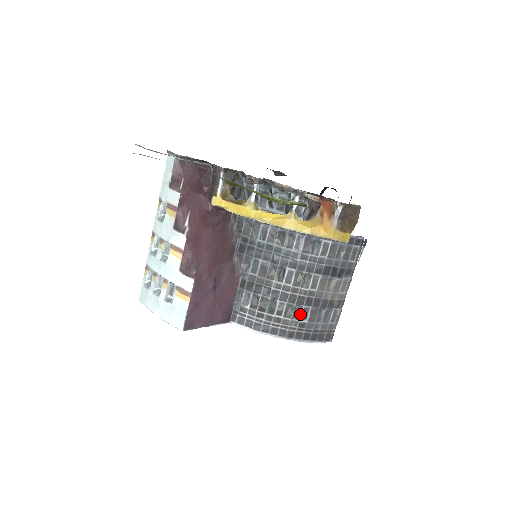
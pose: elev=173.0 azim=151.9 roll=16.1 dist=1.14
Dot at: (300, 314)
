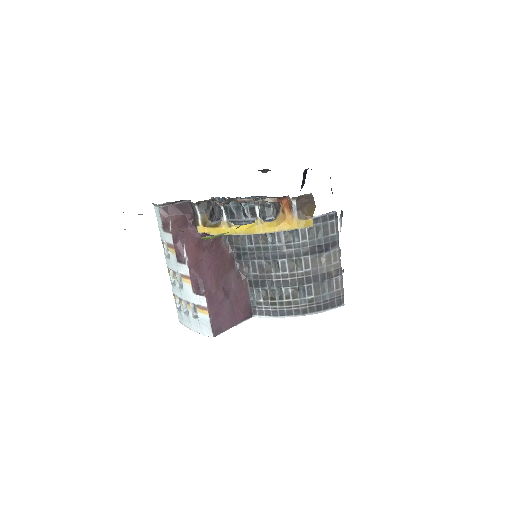
Dot at: (305, 292)
